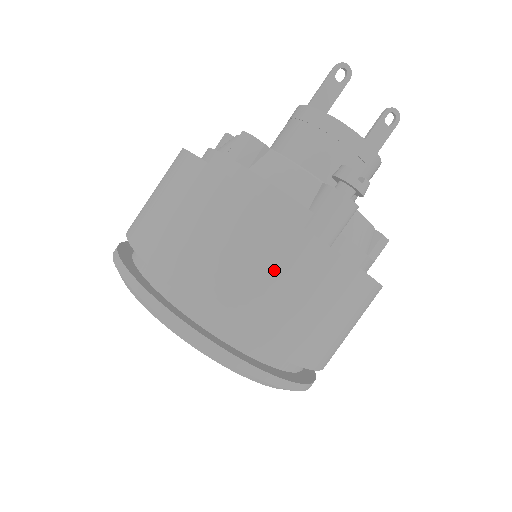
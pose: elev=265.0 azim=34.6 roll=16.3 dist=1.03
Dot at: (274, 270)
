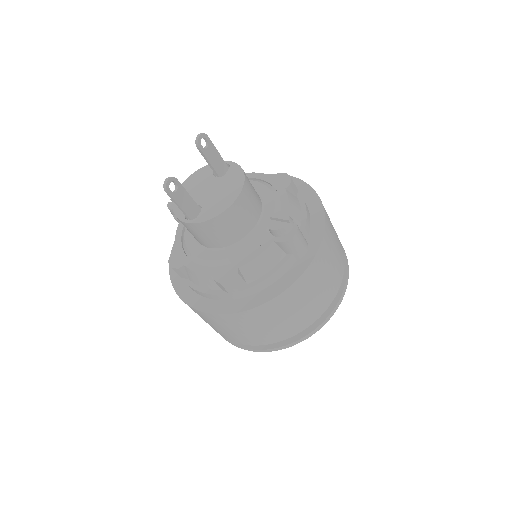
Dot at: (317, 285)
